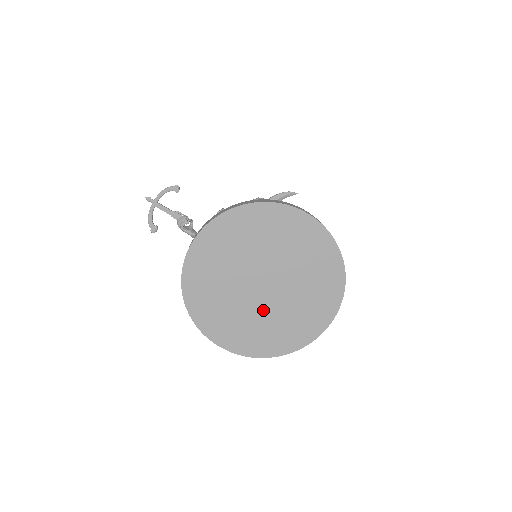
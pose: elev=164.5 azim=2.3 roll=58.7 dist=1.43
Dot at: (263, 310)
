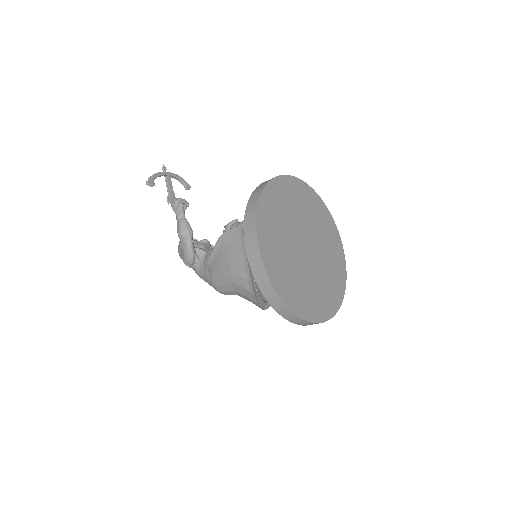
Dot at: (297, 261)
